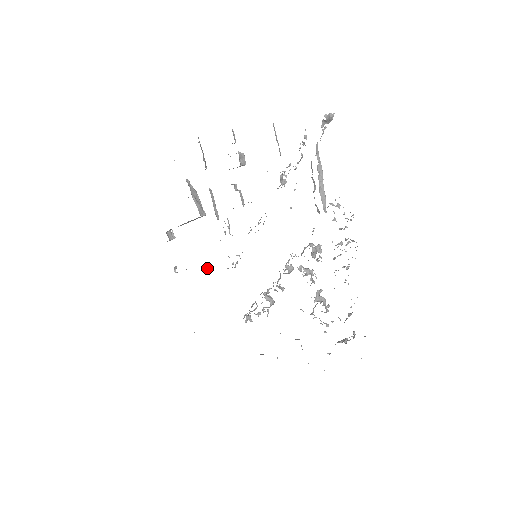
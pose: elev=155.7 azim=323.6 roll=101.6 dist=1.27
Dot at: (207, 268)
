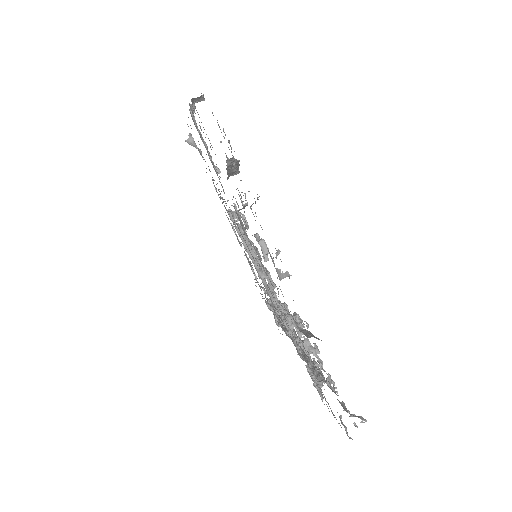
Dot at: (219, 171)
